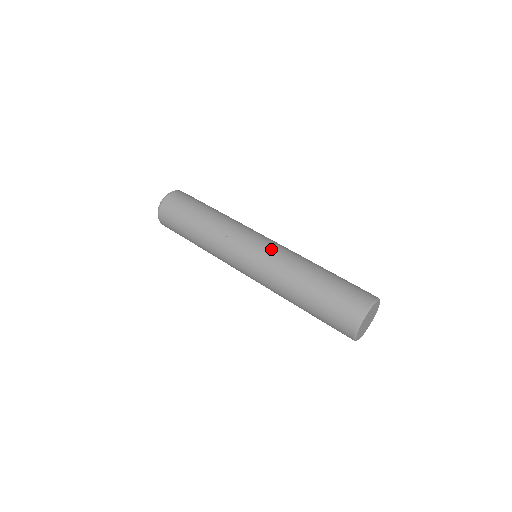
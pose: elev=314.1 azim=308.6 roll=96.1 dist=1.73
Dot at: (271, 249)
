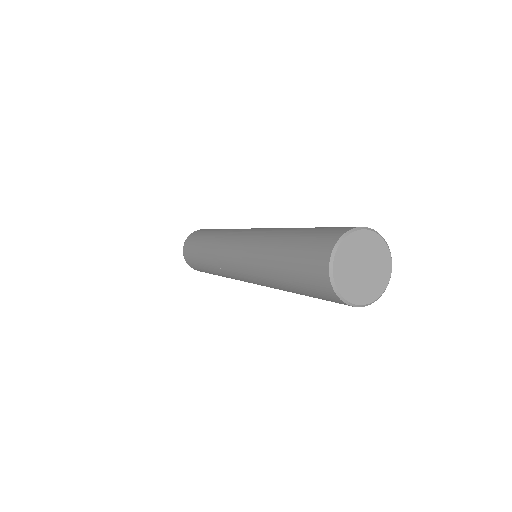
Dot at: (253, 233)
